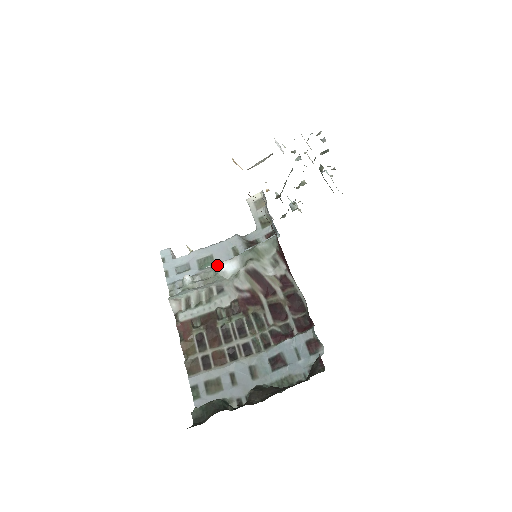
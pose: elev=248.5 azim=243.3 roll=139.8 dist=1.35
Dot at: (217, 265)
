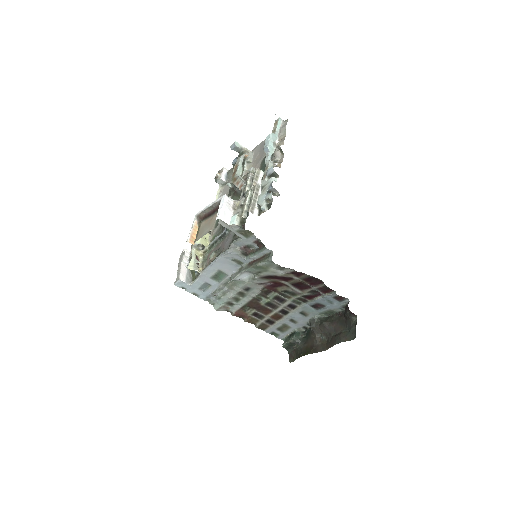
Dot at: occluded
